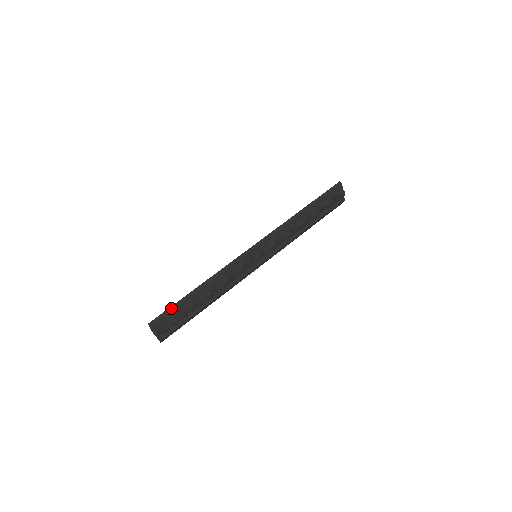
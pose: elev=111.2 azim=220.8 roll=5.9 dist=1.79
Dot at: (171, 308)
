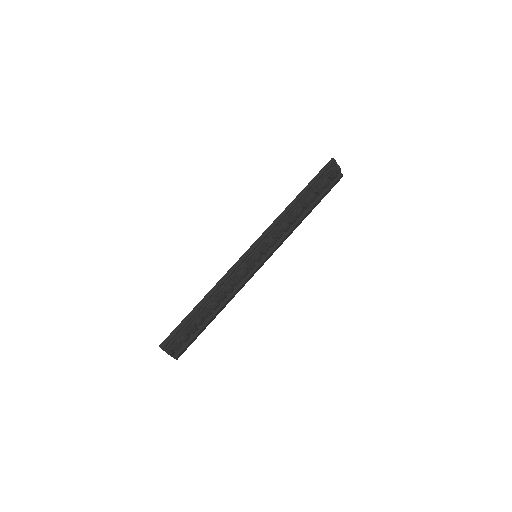
Dot at: (178, 327)
